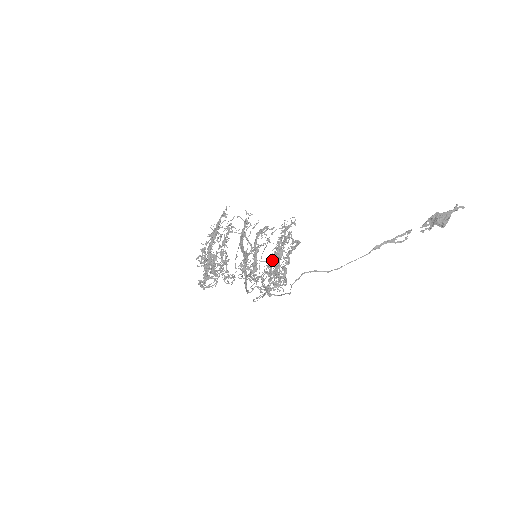
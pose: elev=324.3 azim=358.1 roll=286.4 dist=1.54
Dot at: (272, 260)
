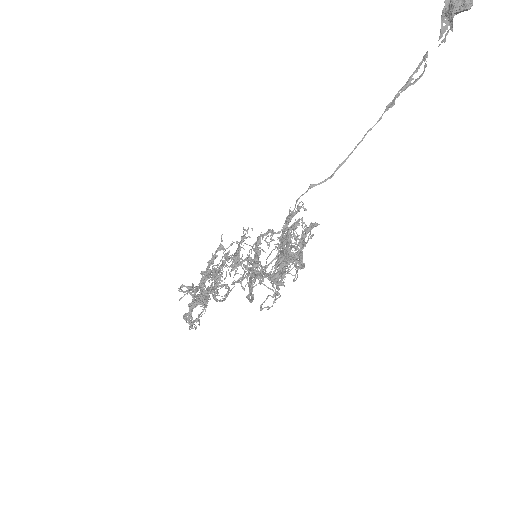
Dot at: occluded
